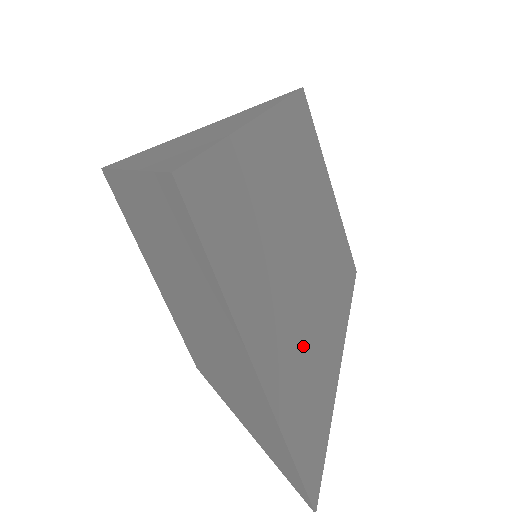
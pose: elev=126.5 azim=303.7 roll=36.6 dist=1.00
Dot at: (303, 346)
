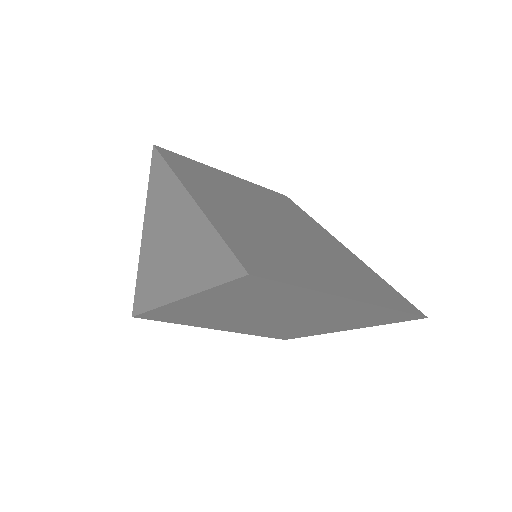
Dot at: (338, 266)
